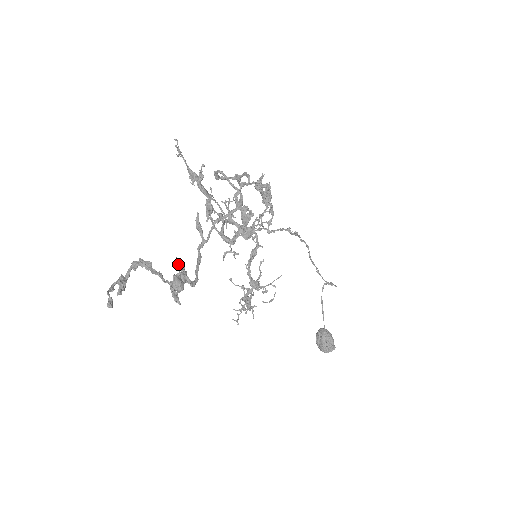
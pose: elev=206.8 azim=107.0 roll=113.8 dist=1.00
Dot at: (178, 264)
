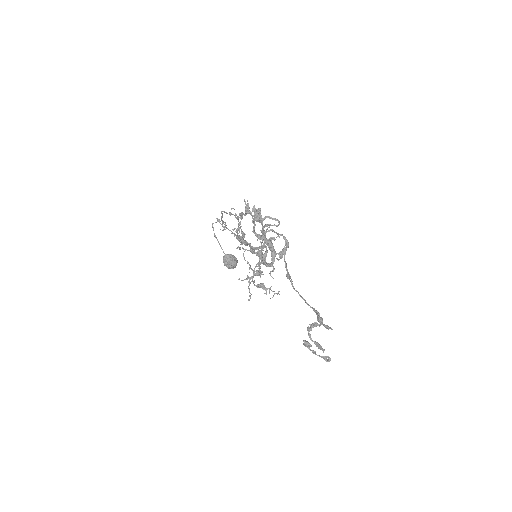
Dot at: (314, 310)
